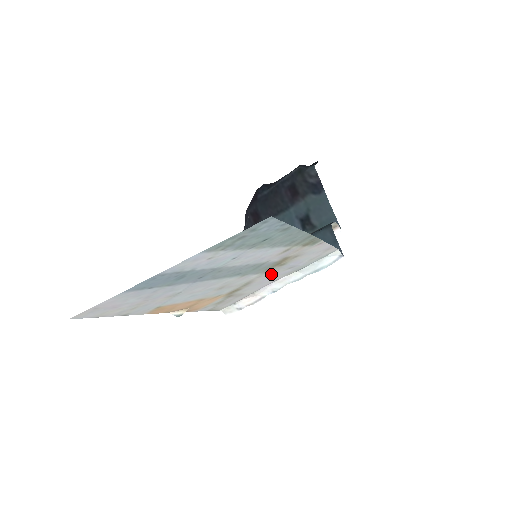
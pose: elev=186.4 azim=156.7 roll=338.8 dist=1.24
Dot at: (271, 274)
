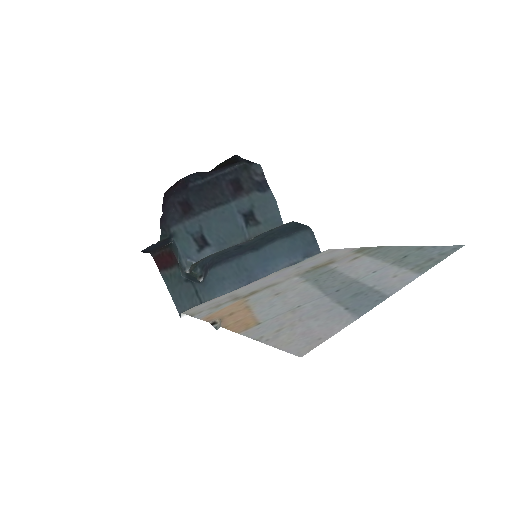
Dot at: (288, 274)
